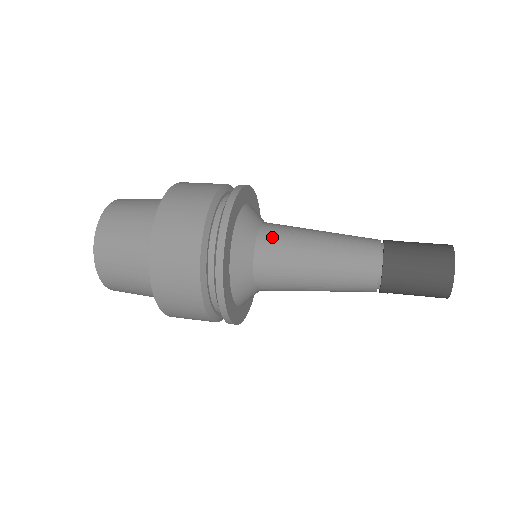
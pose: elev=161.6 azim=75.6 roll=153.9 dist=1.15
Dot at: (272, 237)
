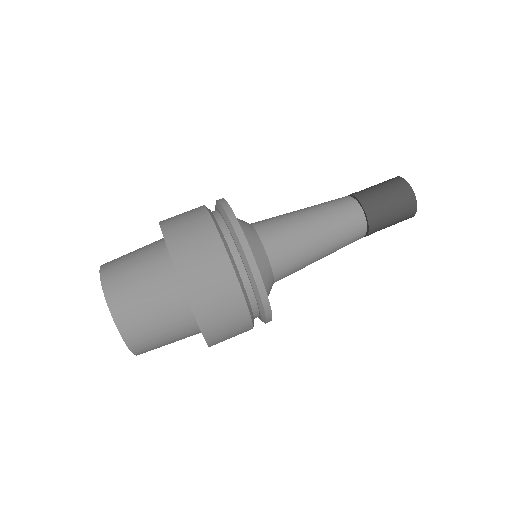
Dot at: (274, 237)
